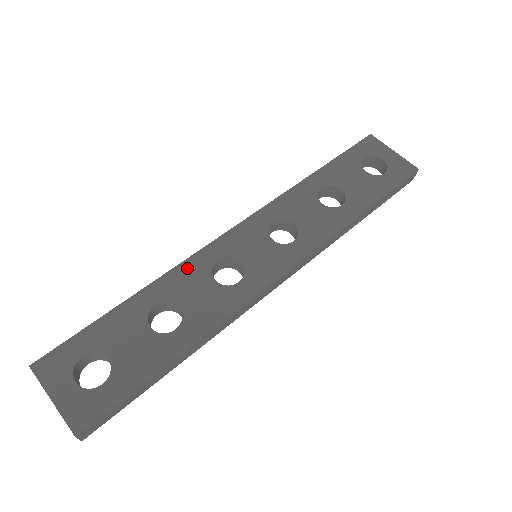
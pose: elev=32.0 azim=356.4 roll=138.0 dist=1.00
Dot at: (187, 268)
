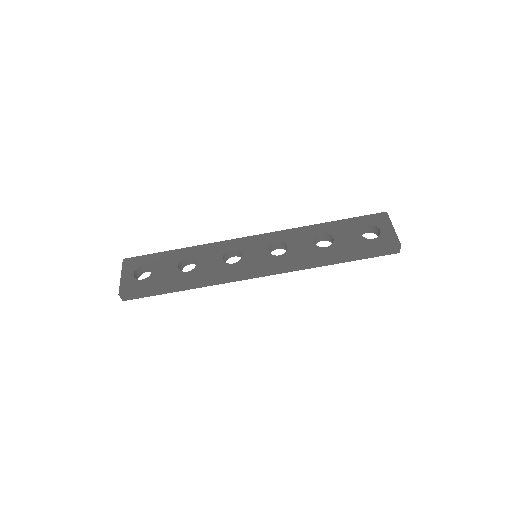
Dot at: (215, 246)
